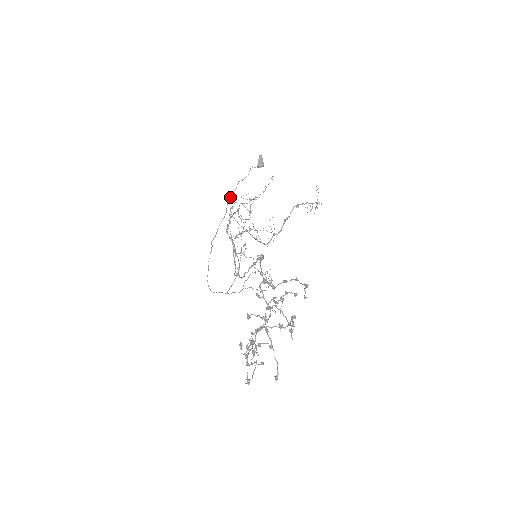
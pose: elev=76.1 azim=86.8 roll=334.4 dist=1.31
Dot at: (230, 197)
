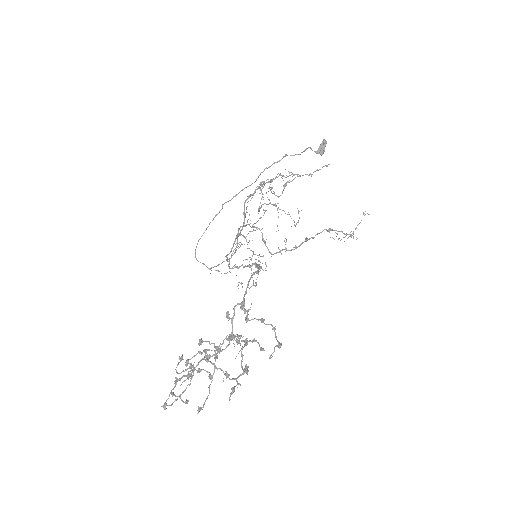
Dot at: (268, 167)
